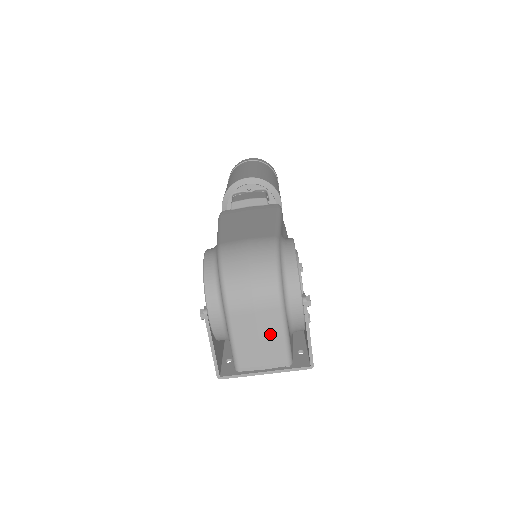
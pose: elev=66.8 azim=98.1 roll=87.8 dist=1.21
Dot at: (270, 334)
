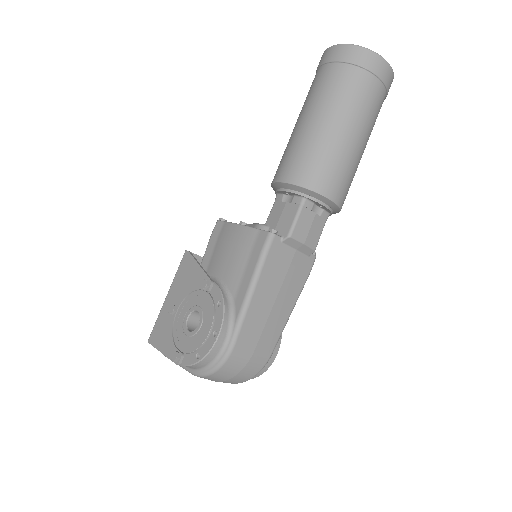
Dot at: occluded
